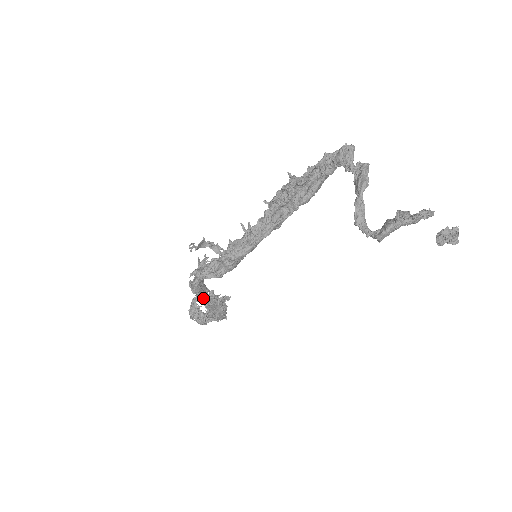
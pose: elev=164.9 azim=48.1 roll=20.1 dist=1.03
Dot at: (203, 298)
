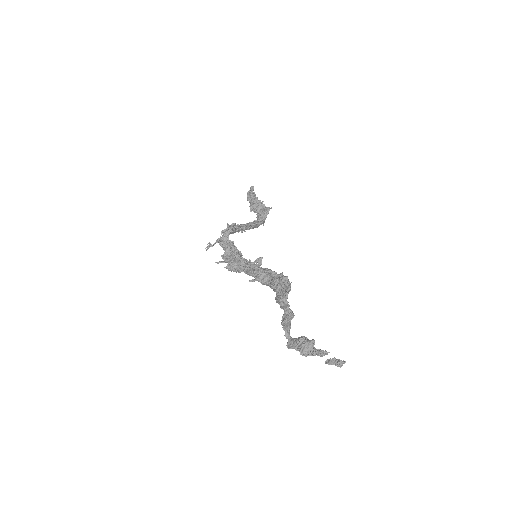
Dot at: occluded
